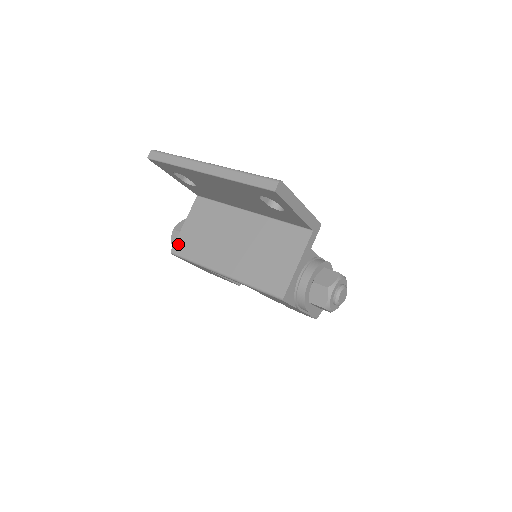
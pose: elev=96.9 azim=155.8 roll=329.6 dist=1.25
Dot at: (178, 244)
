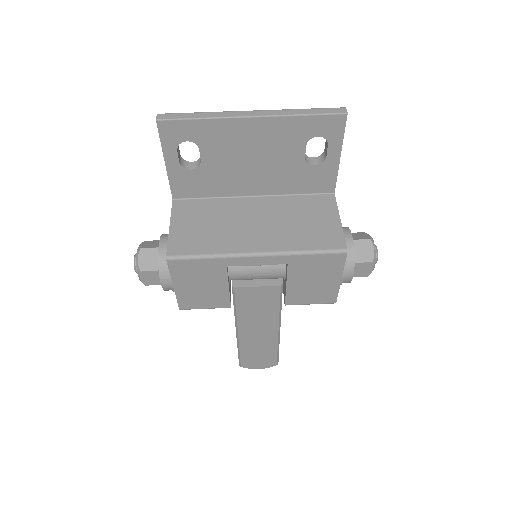
Dot at: (174, 246)
